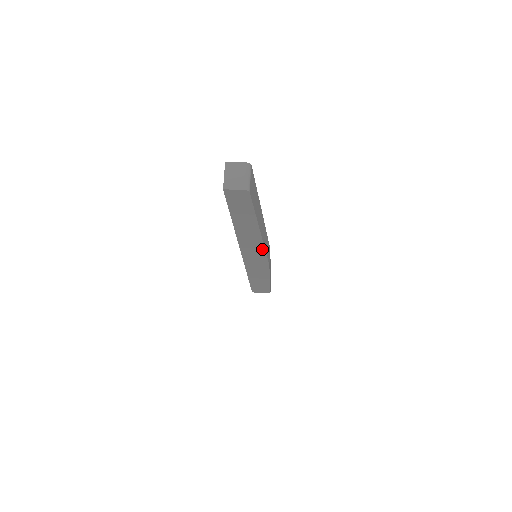
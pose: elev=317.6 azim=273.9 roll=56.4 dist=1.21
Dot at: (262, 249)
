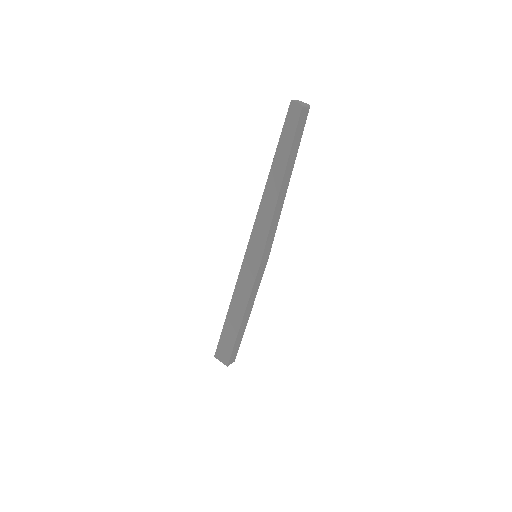
Dot at: (271, 218)
